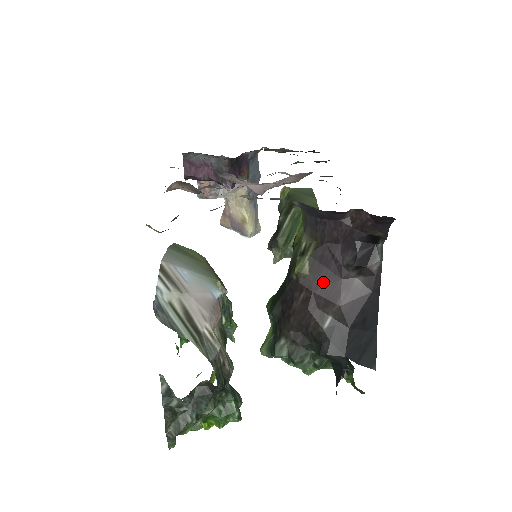
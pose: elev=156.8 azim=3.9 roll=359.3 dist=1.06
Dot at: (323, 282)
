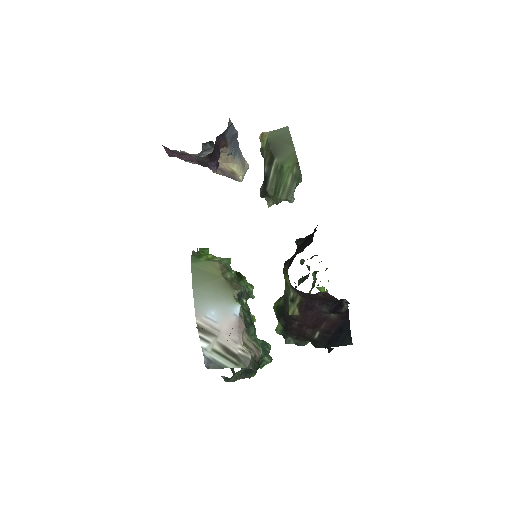
Dot at: (310, 318)
